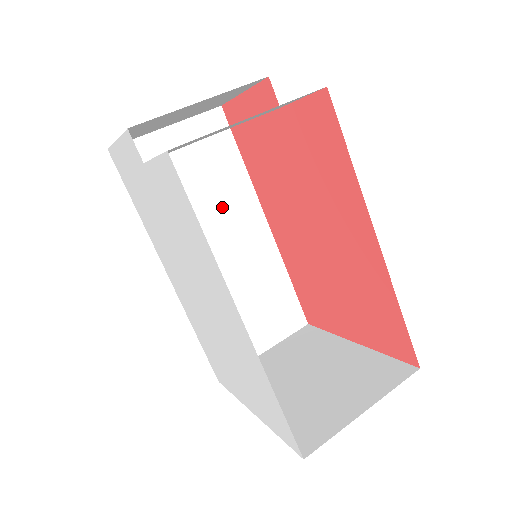
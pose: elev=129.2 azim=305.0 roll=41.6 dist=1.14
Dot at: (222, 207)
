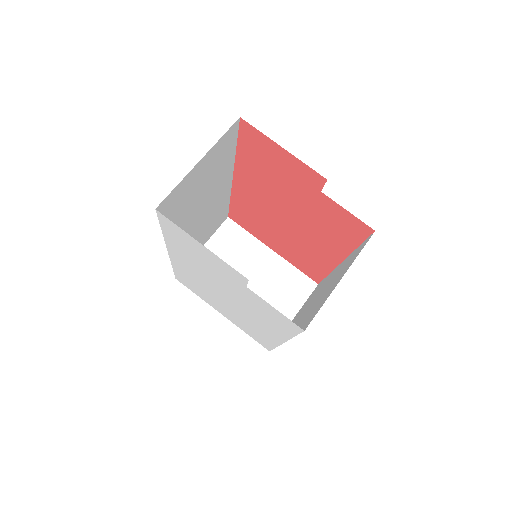
Dot at: (212, 189)
